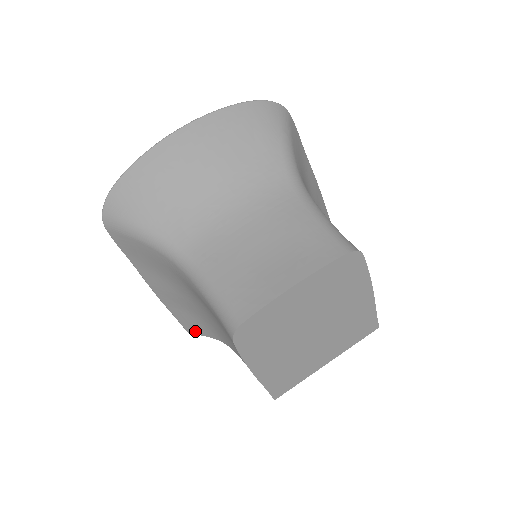
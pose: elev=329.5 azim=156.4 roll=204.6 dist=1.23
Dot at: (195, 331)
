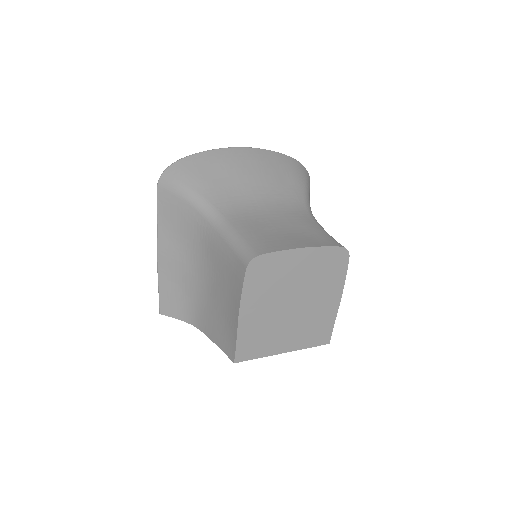
Dot at: (169, 312)
